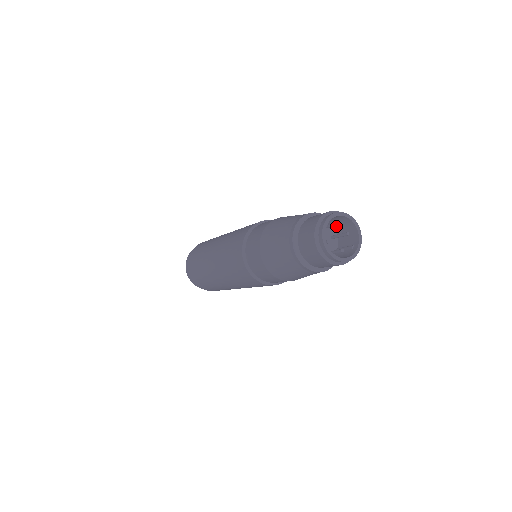
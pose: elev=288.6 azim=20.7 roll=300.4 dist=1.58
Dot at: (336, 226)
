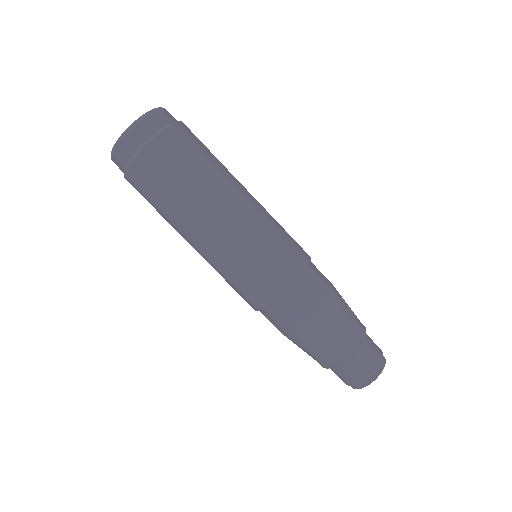
Dot at: occluded
